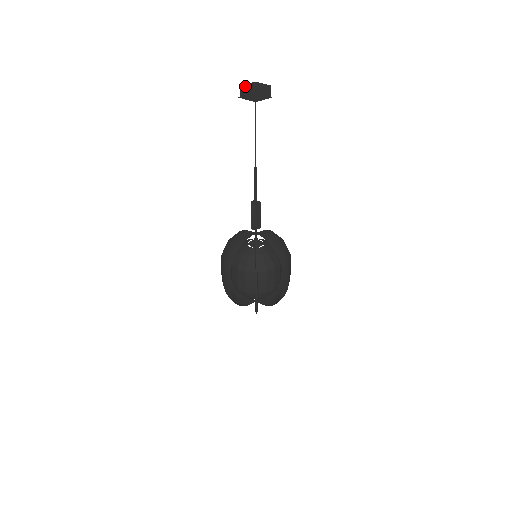
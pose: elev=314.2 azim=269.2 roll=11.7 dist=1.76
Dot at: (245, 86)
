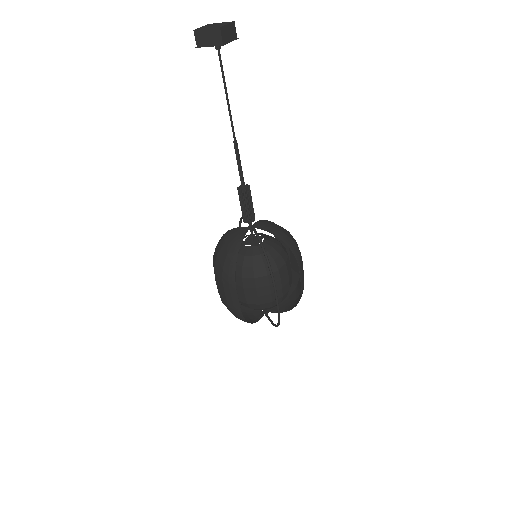
Dot at: (202, 28)
